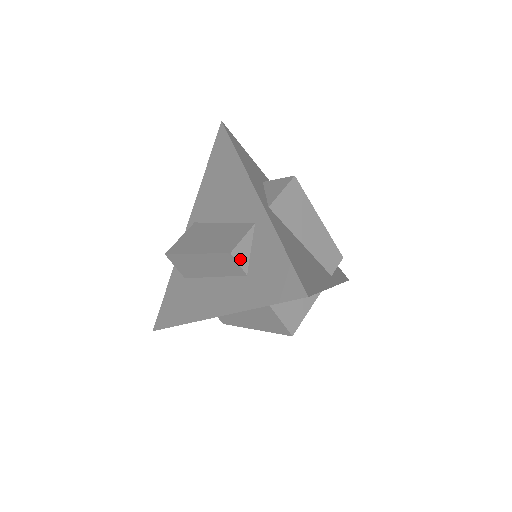
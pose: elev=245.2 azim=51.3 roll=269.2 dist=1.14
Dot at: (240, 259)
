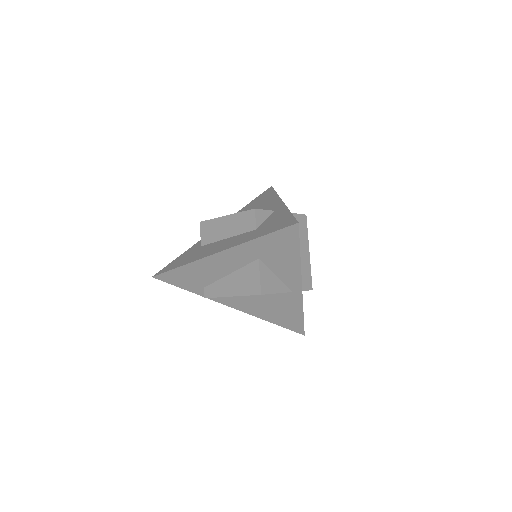
Dot at: (258, 217)
